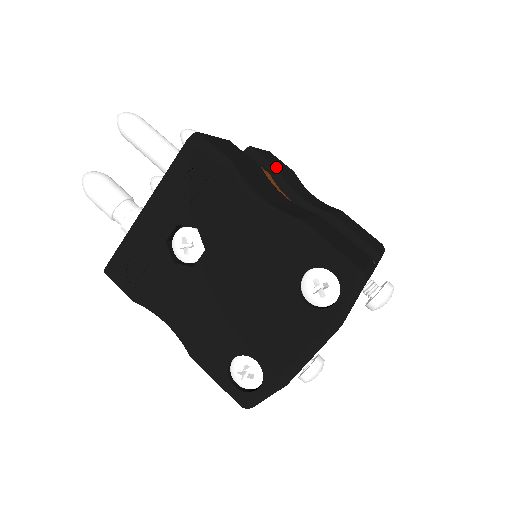
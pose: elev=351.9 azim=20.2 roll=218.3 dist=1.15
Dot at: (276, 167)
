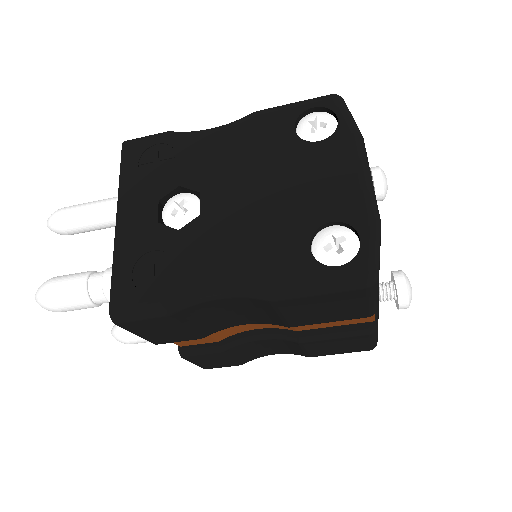
Dot at: occluded
